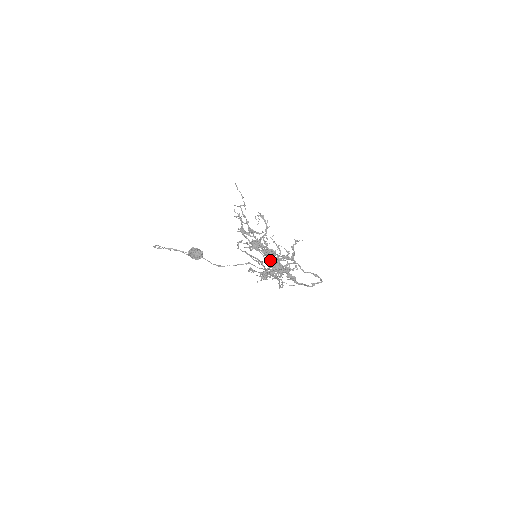
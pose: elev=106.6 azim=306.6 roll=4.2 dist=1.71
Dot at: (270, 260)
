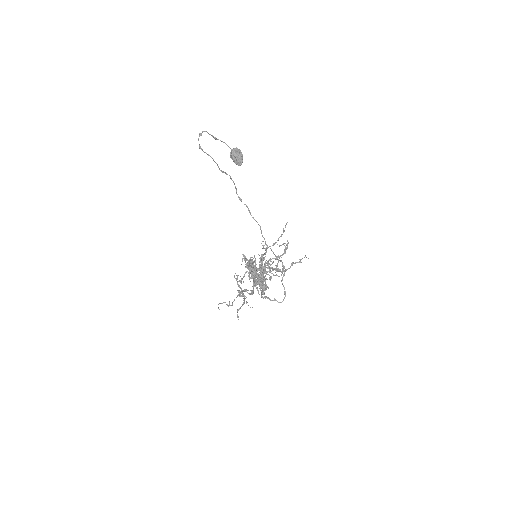
Dot at: (257, 278)
